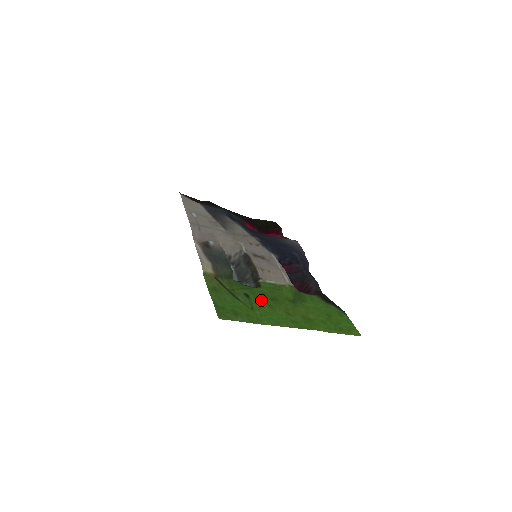
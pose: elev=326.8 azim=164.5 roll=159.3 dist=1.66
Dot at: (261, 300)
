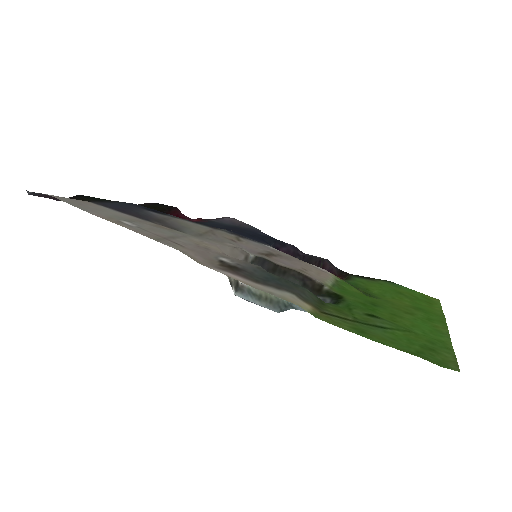
Dot at: (380, 313)
